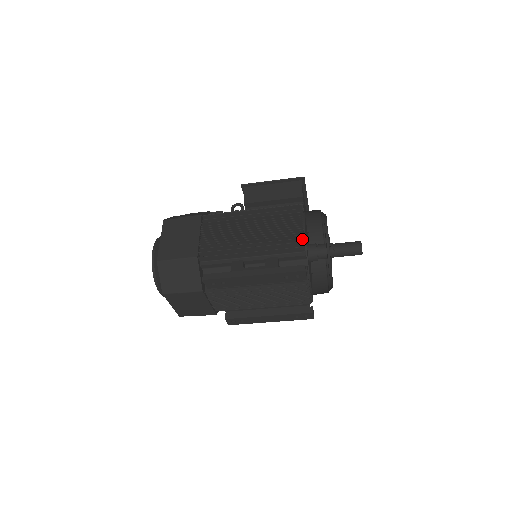
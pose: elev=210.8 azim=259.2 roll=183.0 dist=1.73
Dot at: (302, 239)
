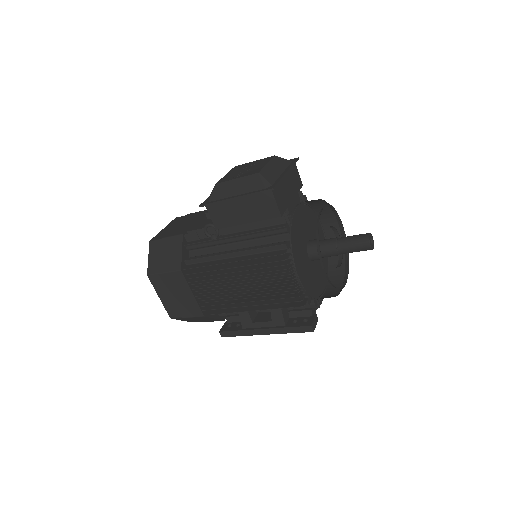
Dot at: (299, 296)
